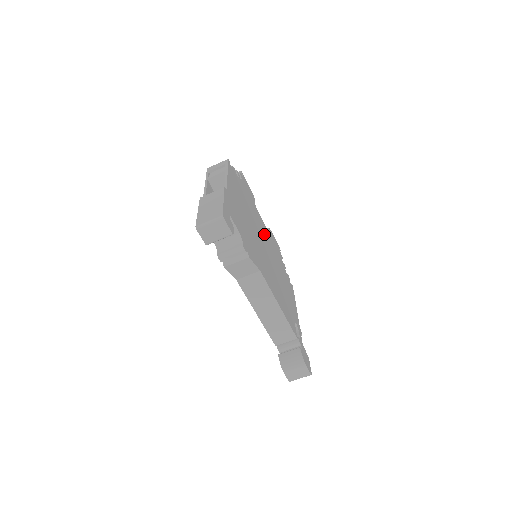
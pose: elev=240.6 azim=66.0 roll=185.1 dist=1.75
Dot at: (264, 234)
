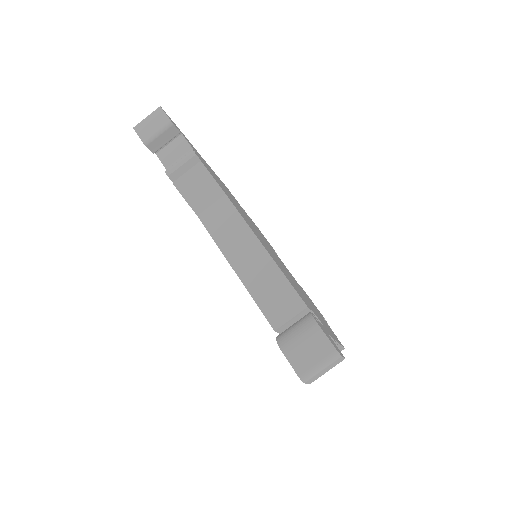
Dot at: (278, 258)
